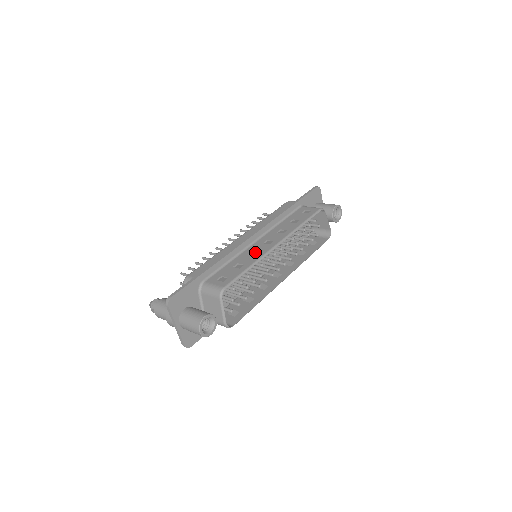
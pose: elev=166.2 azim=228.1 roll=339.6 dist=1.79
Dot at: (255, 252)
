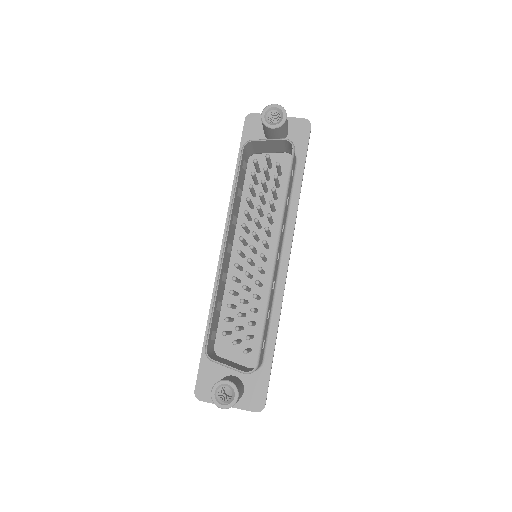
Dot at: (223, 273)
